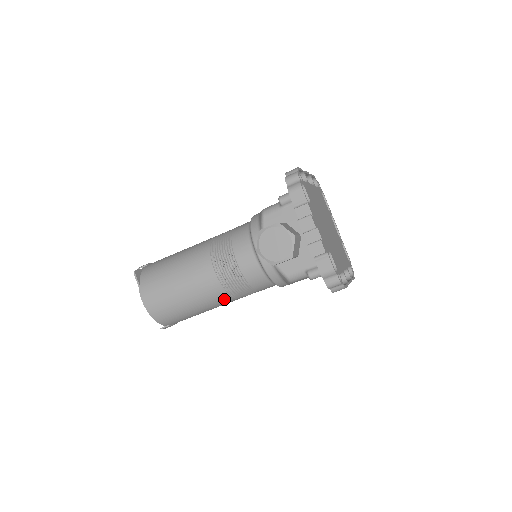
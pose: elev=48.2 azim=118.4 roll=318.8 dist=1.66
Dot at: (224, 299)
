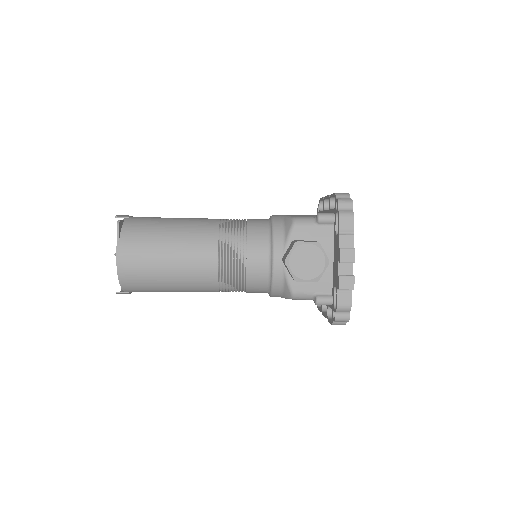
Dot at: (210, 289)
